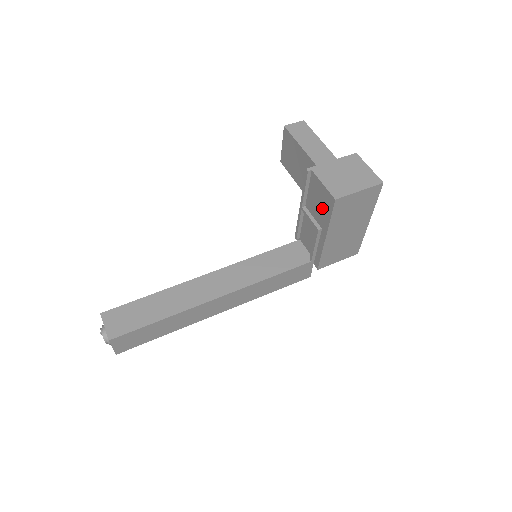
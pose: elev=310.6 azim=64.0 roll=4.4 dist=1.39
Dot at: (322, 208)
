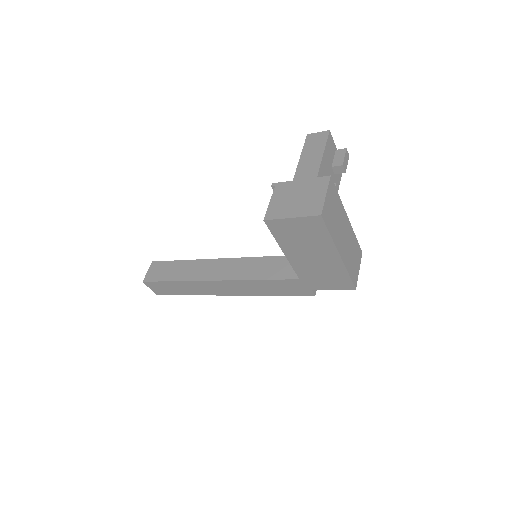
Dot at: occluded
